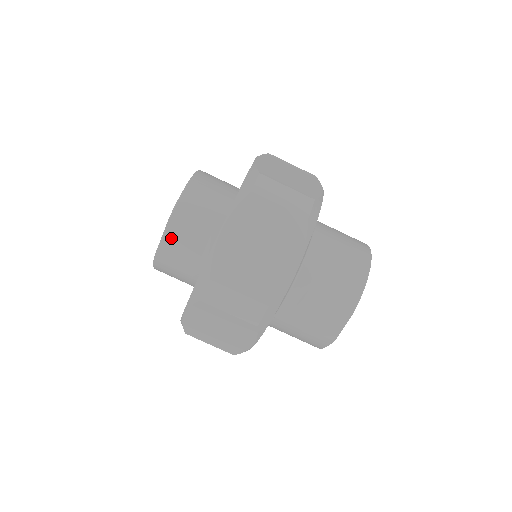
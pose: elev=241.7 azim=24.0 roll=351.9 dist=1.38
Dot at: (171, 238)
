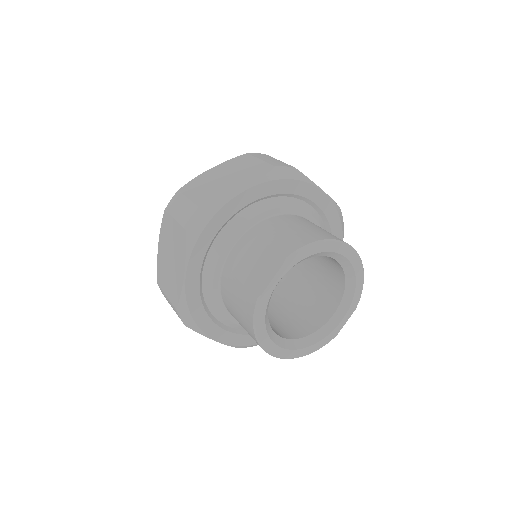
Dot at: occluded
